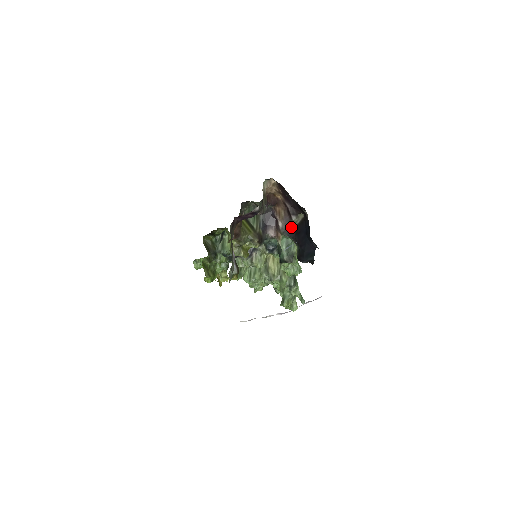
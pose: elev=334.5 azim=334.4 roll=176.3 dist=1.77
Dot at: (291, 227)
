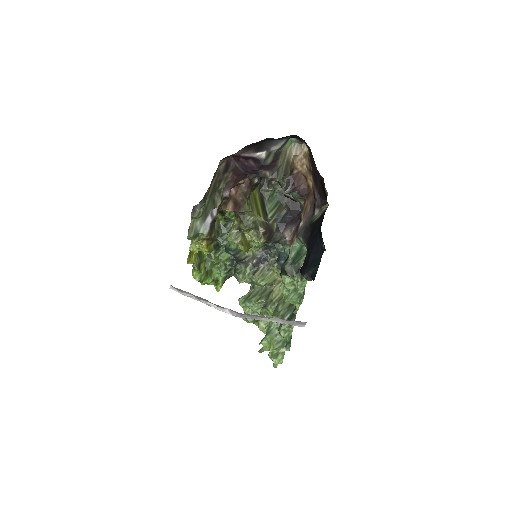
Dot at: (309, 224)
